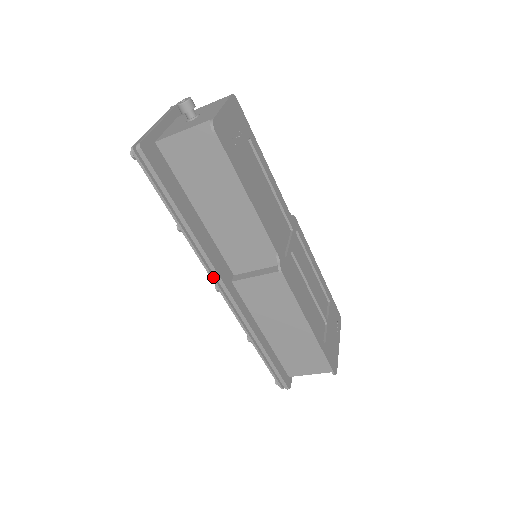
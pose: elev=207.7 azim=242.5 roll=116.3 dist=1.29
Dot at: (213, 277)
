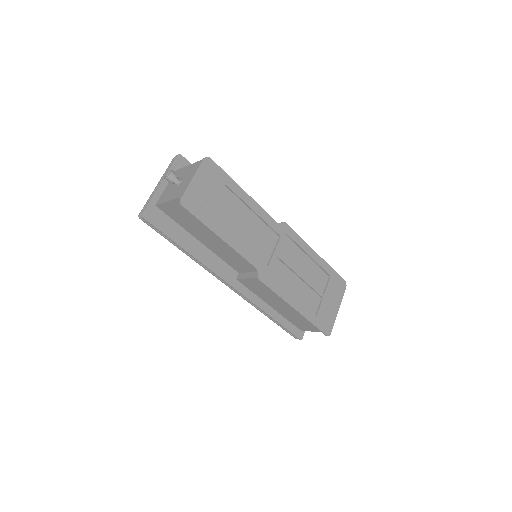
Dot at: (220, 279)
